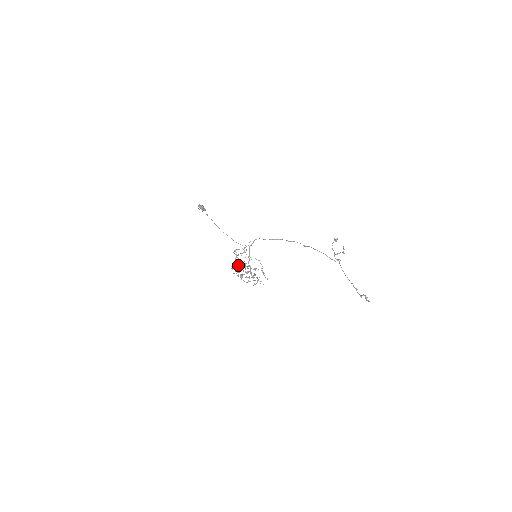
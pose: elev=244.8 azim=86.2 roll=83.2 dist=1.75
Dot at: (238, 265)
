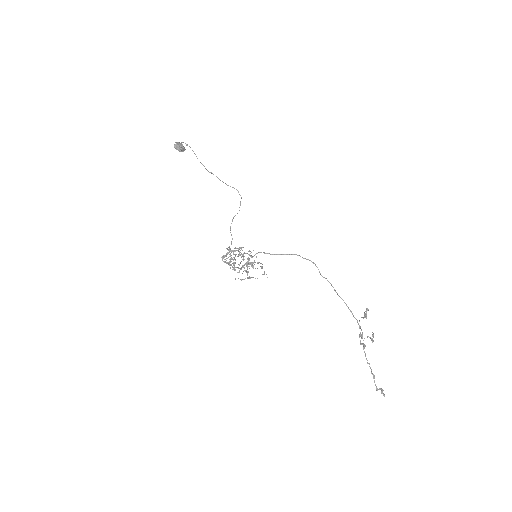
Dot at: occluded
